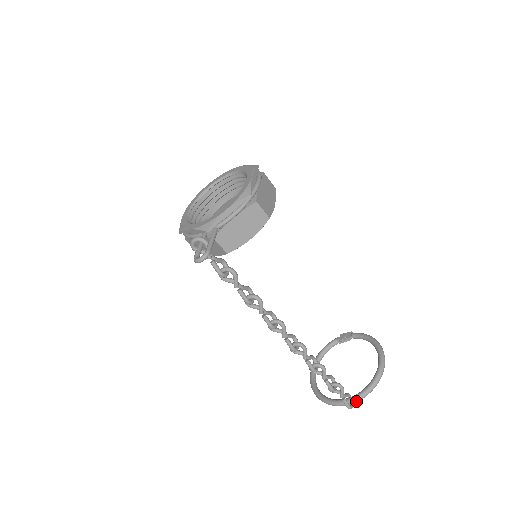
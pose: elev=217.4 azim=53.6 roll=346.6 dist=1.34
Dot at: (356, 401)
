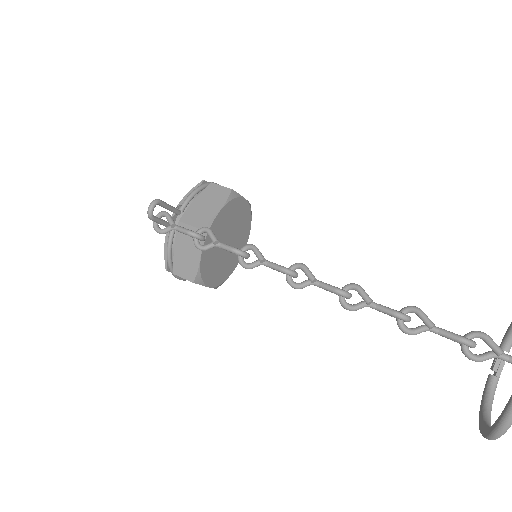
Dot at: out of frame
